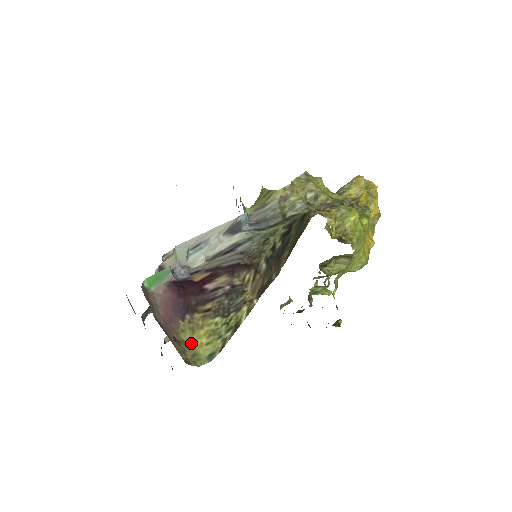
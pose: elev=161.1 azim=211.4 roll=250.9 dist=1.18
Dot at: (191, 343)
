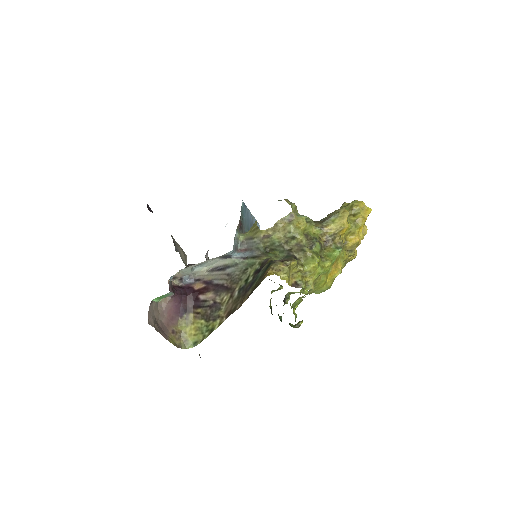
Dot at: (185, 332)
